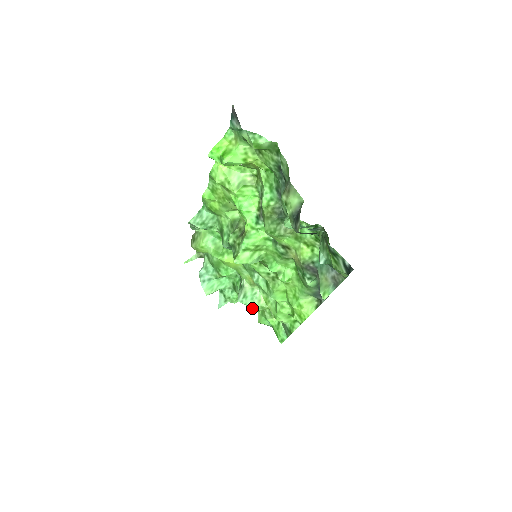
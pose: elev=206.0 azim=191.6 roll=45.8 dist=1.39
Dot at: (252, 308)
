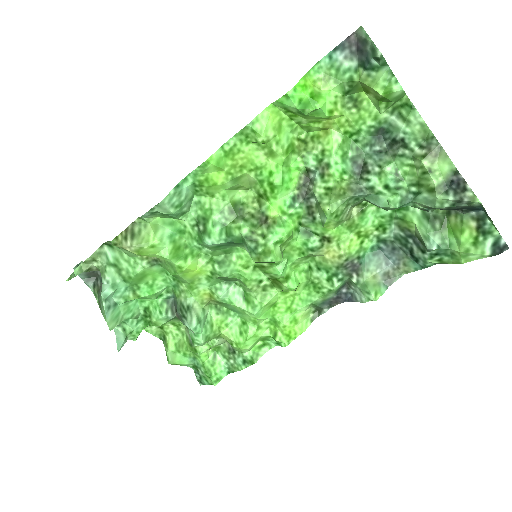
Dot at: (204, 337)
